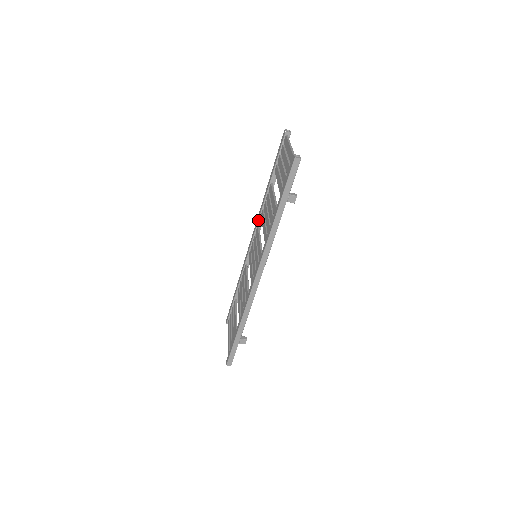
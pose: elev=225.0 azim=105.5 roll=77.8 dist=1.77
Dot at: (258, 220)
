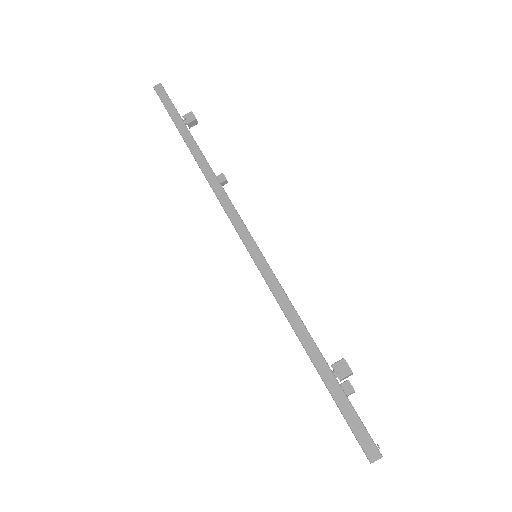
Dot at: occluded
